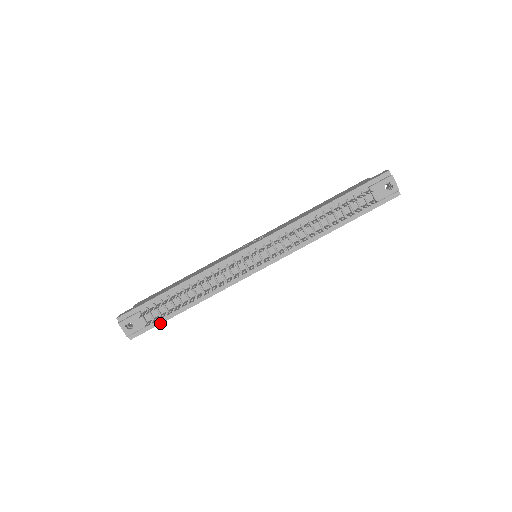
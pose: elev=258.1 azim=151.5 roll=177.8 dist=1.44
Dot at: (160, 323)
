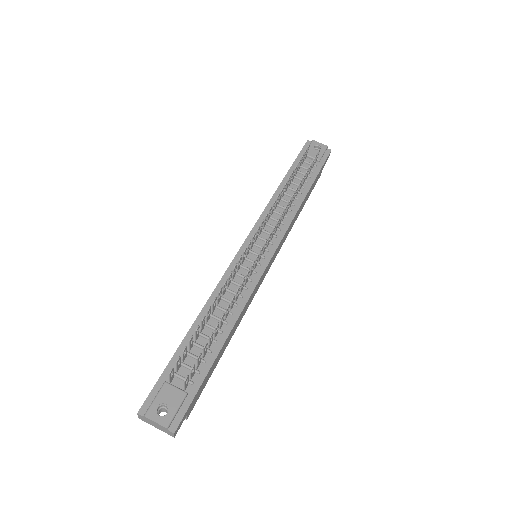
Dot at: (201, 382)
